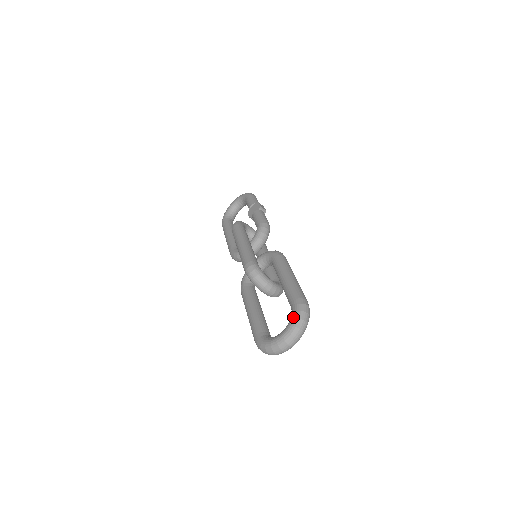
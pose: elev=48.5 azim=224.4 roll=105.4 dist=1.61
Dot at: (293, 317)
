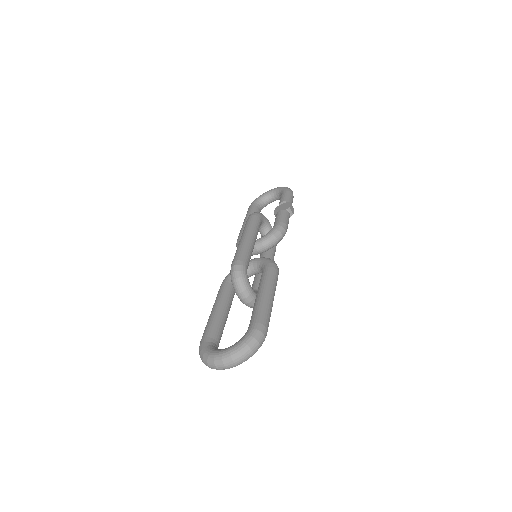
Dot at: (242, 340)
